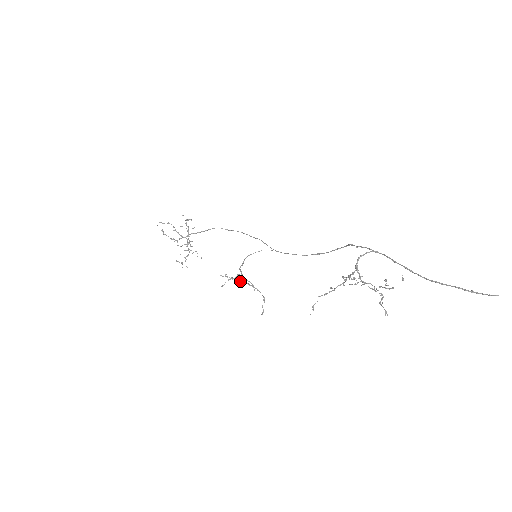
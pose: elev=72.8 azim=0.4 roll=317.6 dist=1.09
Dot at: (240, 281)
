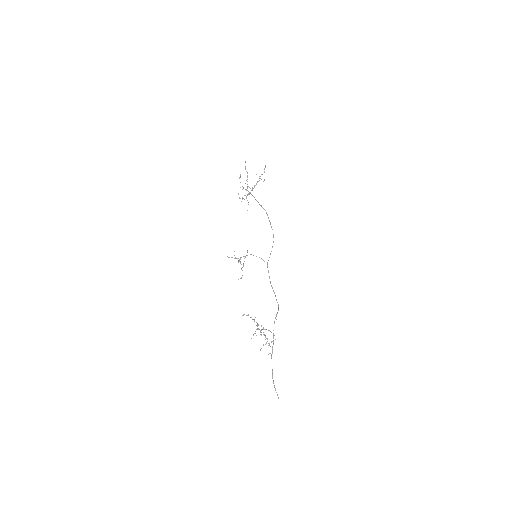
Dot at: (238, 261)
